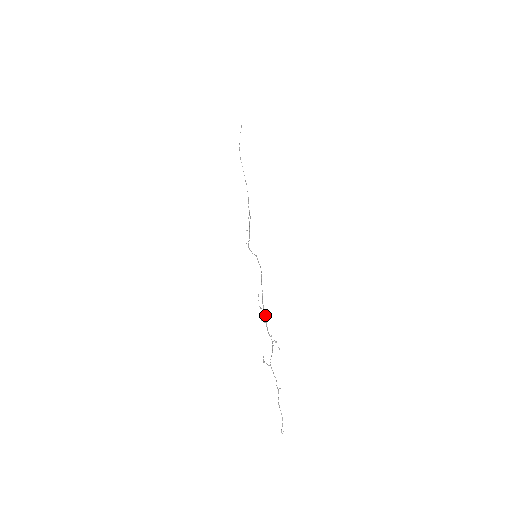
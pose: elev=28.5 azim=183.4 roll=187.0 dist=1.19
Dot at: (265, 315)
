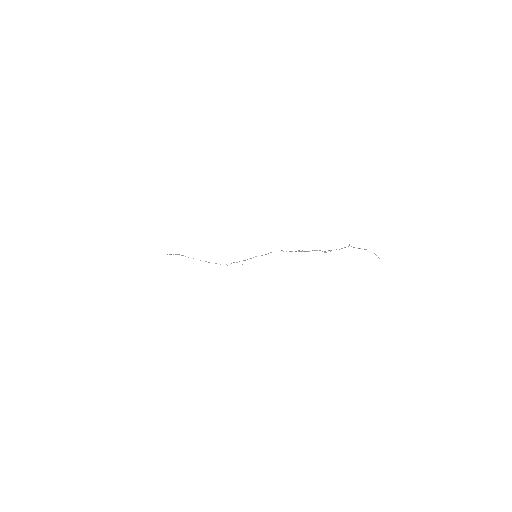
Dot at: occluded
